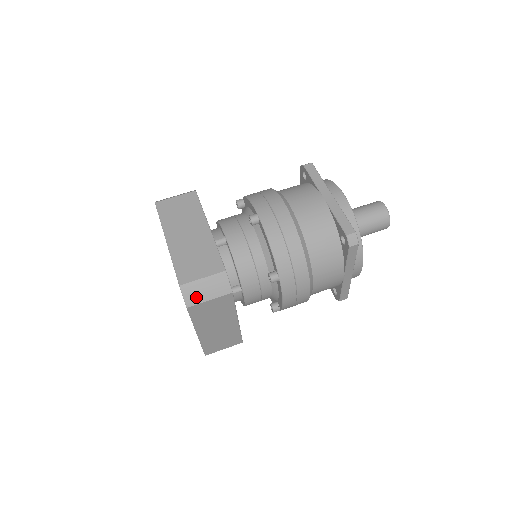
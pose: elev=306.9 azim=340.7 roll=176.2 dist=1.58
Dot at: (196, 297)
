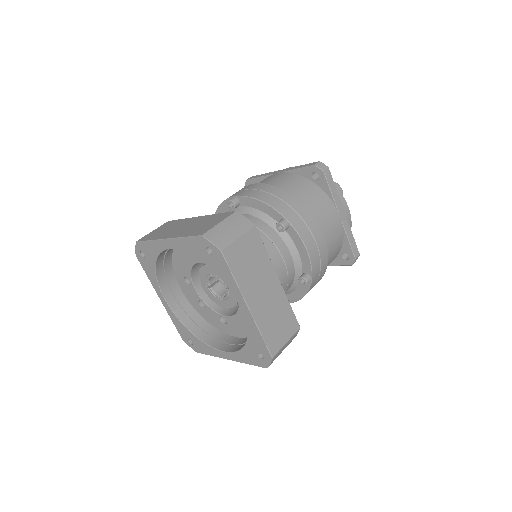
Dot at: (224, 239)
